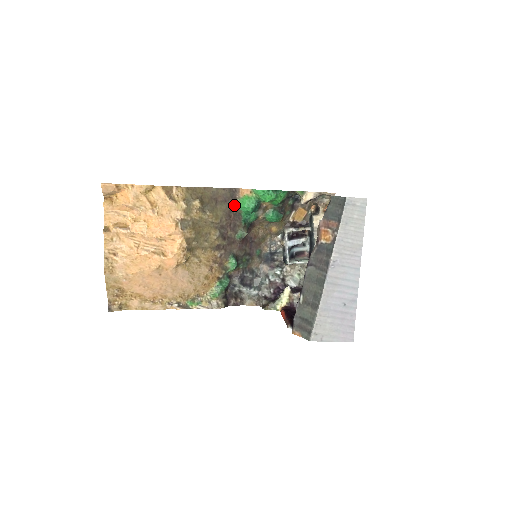
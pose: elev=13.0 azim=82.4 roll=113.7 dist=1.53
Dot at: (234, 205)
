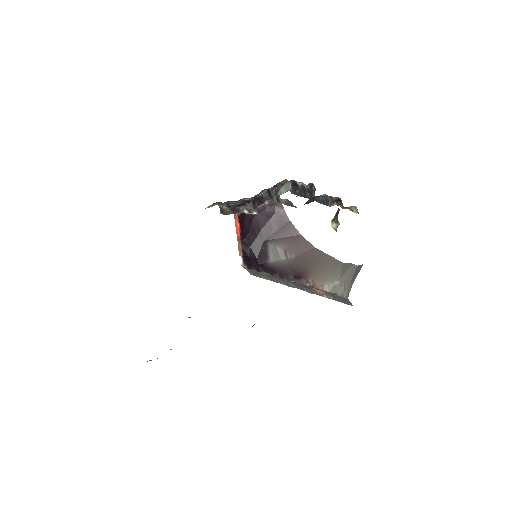
Dot at: occluded
